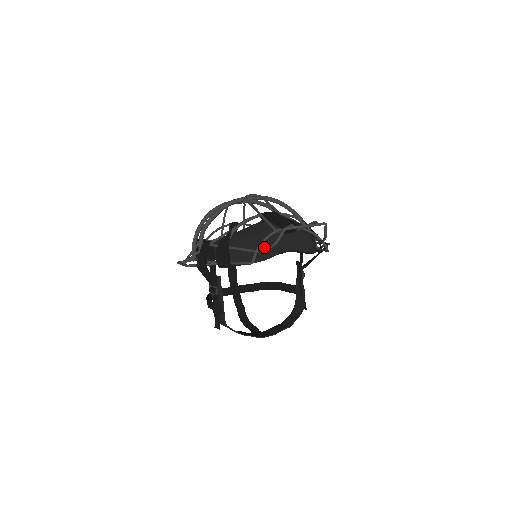
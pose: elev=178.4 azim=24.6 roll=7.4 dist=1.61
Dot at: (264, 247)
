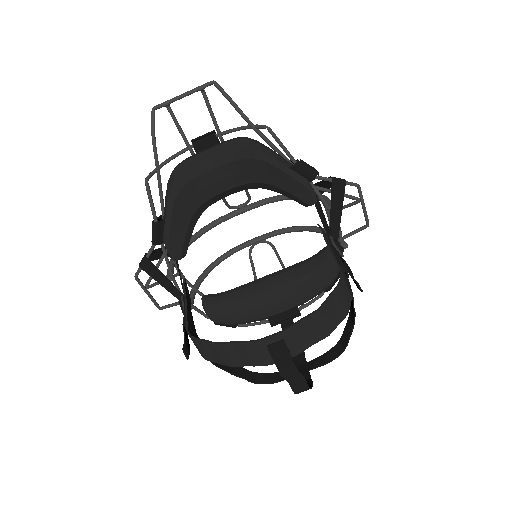
Dot at: (173, 170)
